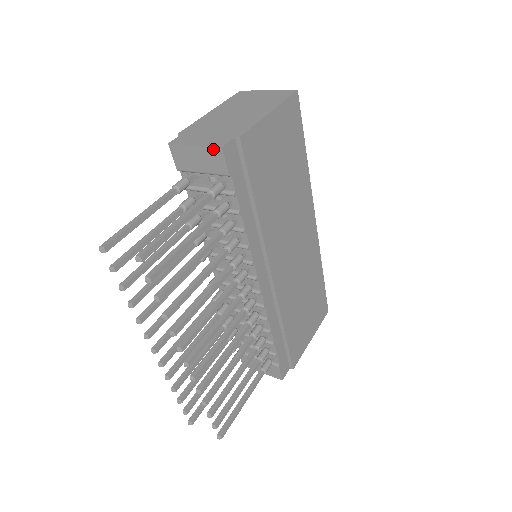
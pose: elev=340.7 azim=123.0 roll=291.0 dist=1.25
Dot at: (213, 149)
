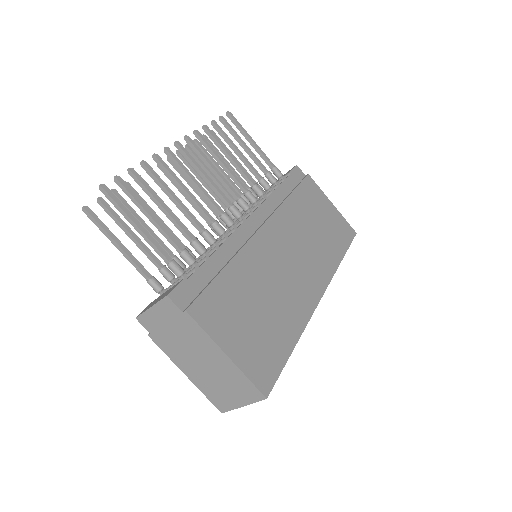
Dot at: occluded
